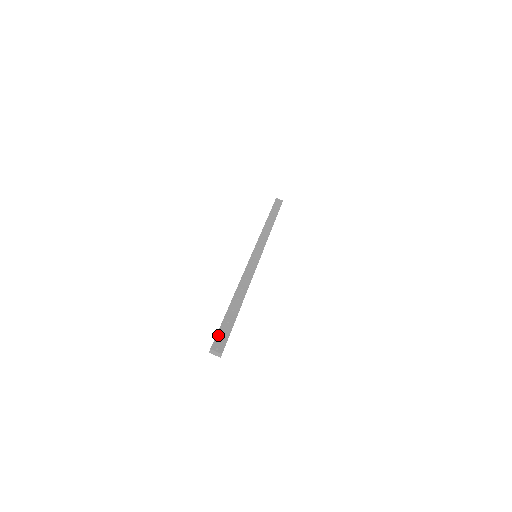
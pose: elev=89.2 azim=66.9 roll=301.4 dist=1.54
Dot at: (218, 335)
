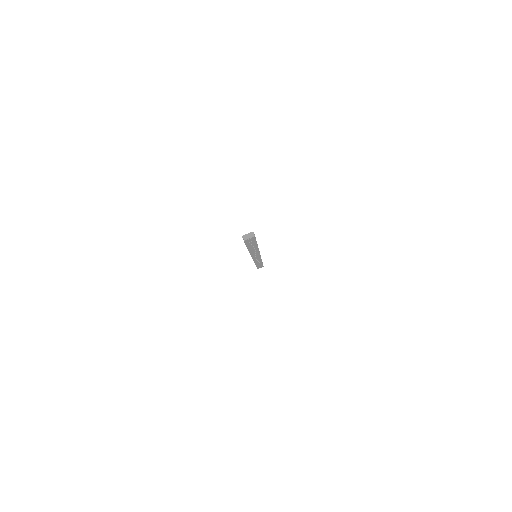
Dot at: occluded
